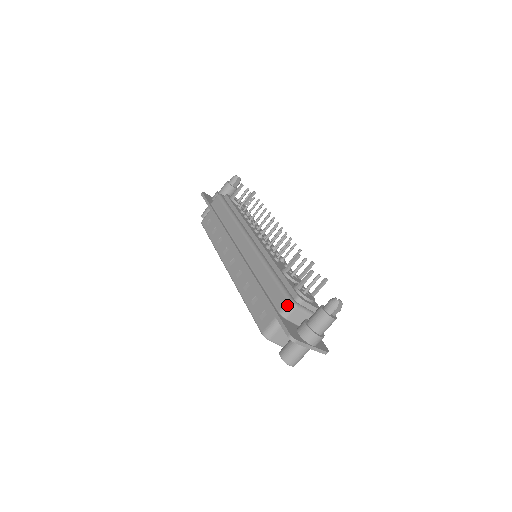
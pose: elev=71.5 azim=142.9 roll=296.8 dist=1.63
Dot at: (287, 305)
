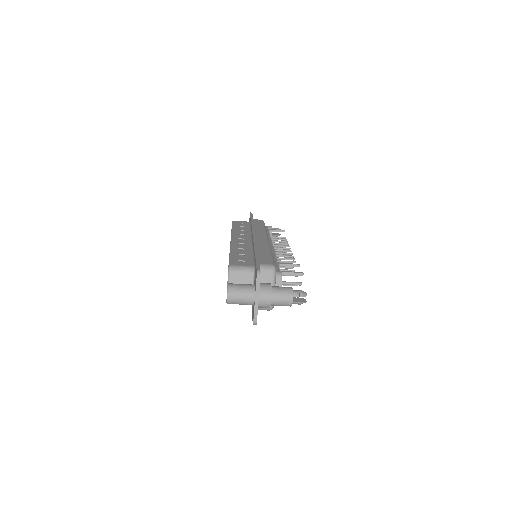
Dot at: (270, 265)
